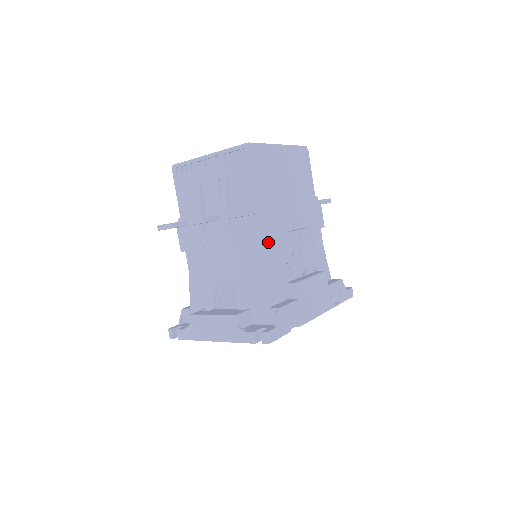
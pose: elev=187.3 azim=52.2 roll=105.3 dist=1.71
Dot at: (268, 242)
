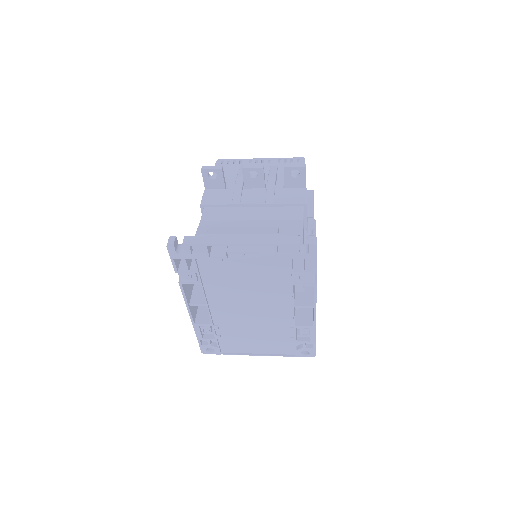
Dot at: (304, 214)
